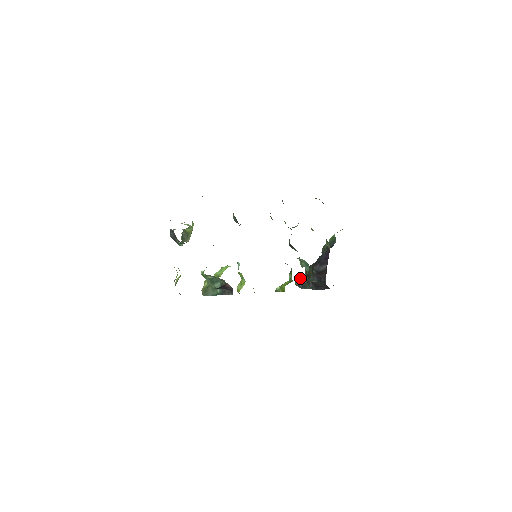
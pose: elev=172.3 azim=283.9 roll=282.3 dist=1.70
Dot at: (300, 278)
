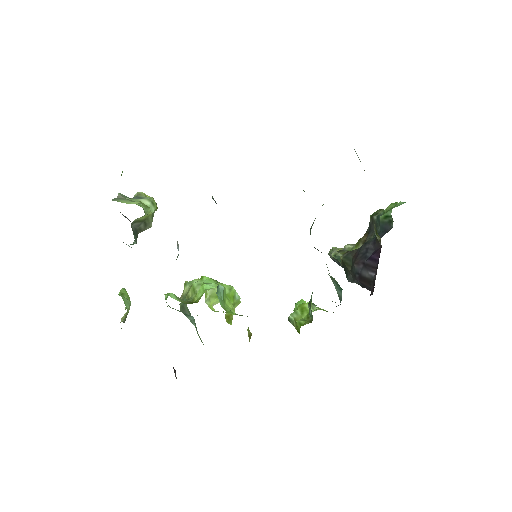
Dot at: occluded
